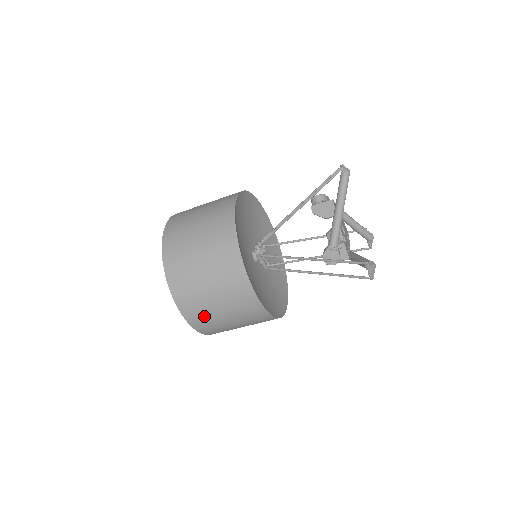
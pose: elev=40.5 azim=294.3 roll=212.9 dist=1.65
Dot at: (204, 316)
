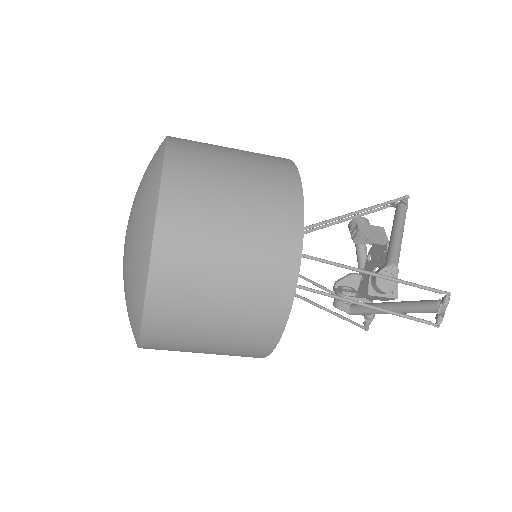
Dot at: (188, 272)
